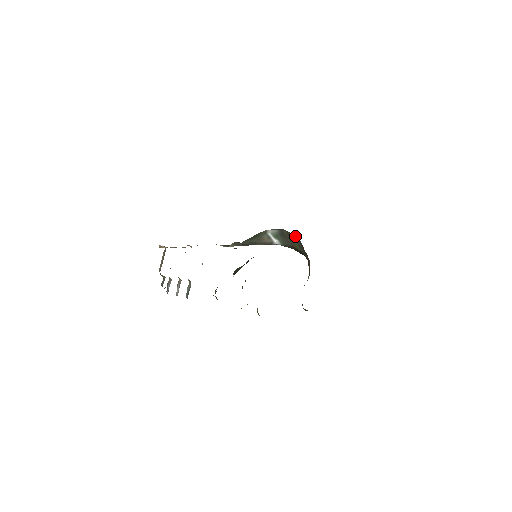
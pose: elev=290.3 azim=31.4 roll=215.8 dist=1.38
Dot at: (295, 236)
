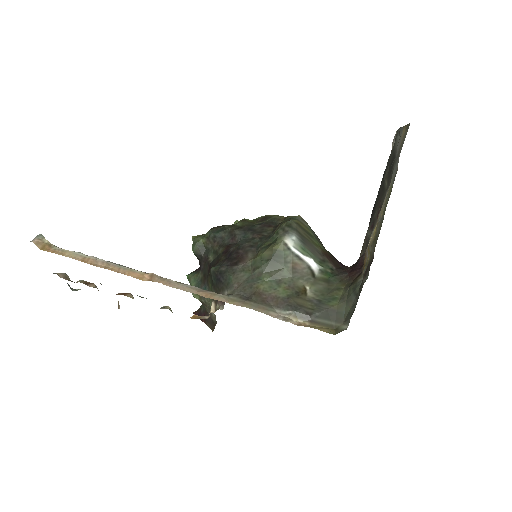
Dot at: (304, 223)
